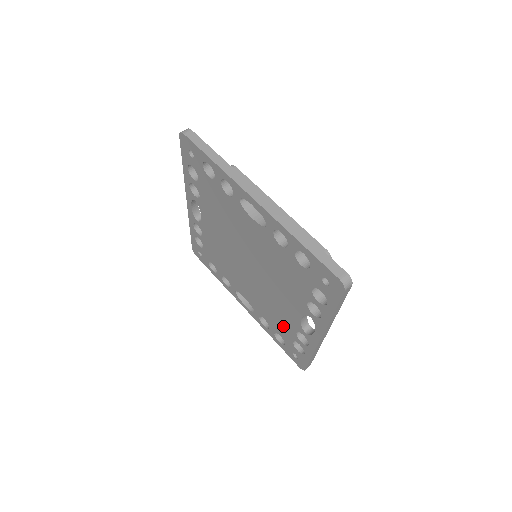
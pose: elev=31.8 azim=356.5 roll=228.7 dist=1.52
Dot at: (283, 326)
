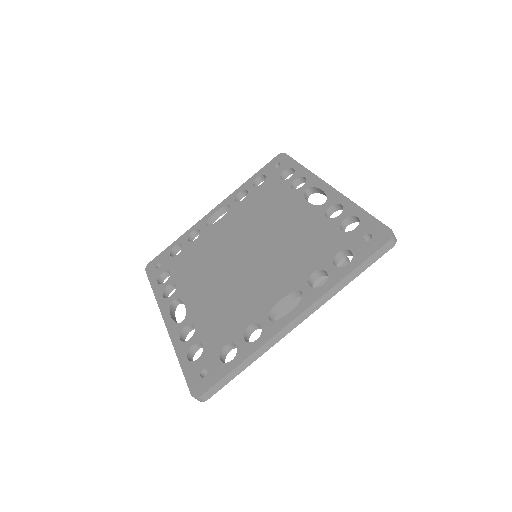
Dot at: (228, 324)
